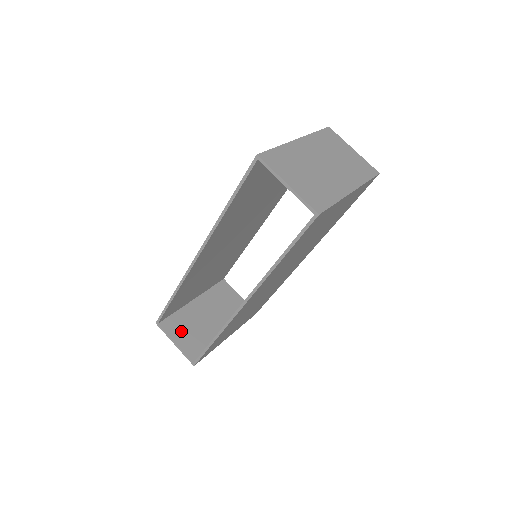
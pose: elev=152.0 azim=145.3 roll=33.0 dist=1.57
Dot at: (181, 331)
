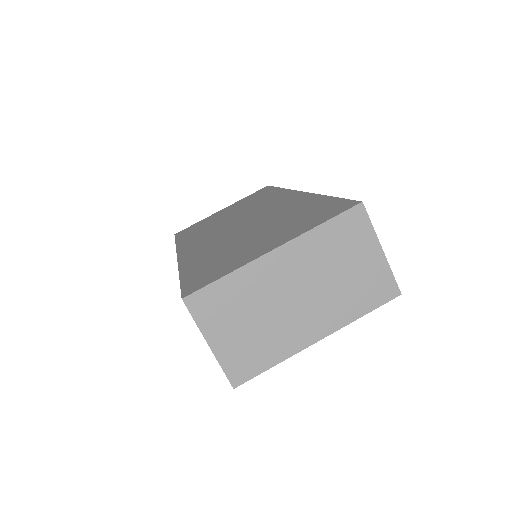
Dot at: occluded
